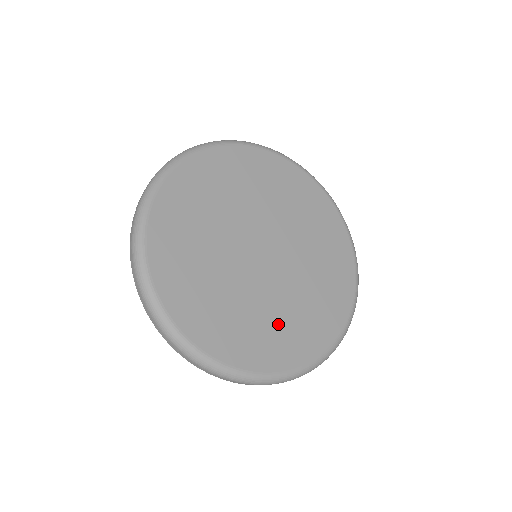
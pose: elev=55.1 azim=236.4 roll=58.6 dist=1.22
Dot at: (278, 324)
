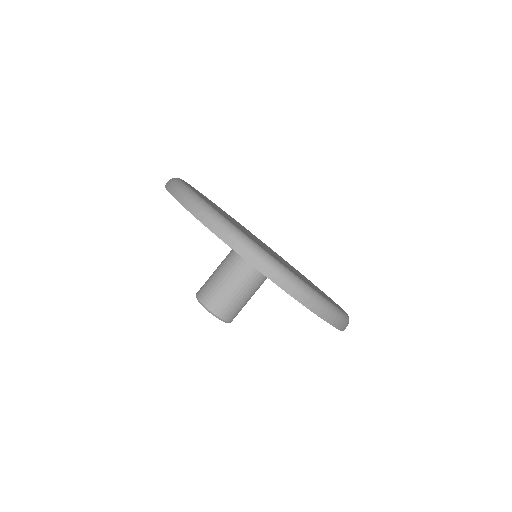
Dot at: occluded
